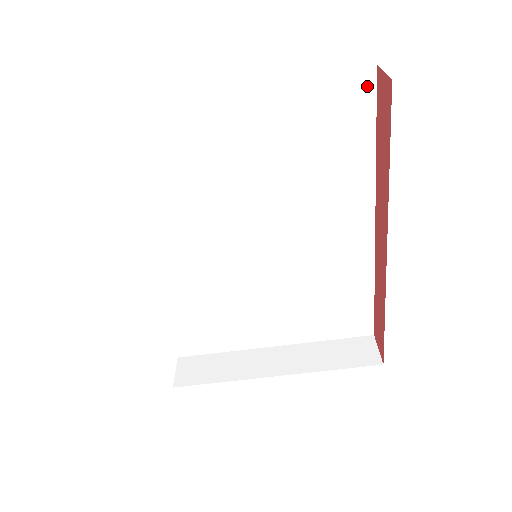
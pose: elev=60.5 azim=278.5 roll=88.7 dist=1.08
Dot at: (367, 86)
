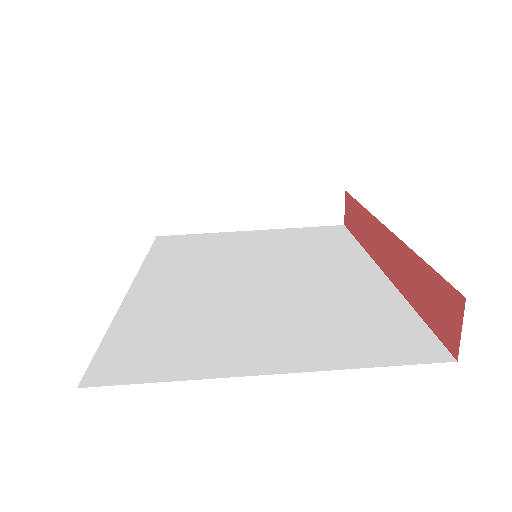
Dot at: (341, 229)
